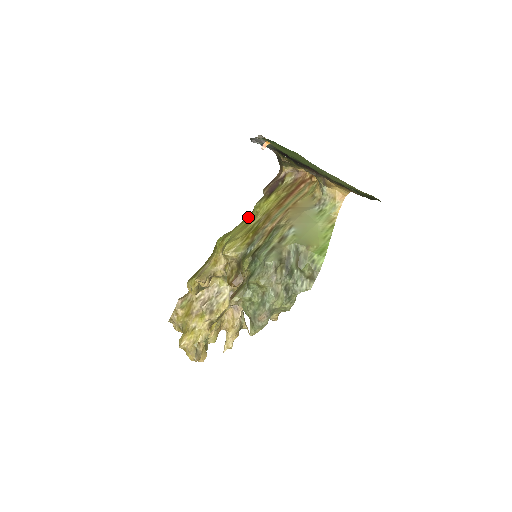
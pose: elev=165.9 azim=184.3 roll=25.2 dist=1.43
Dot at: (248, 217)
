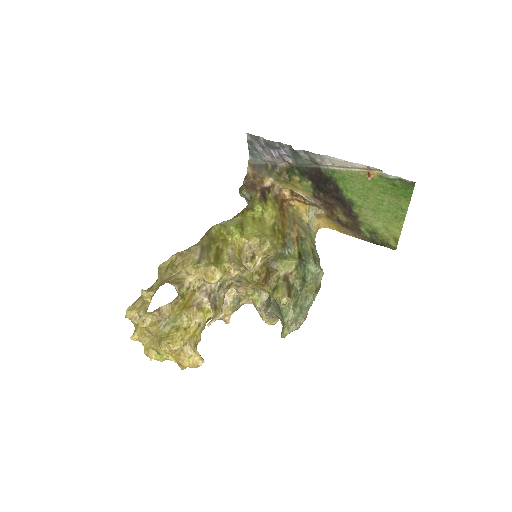
Dot at: (248, 213)
